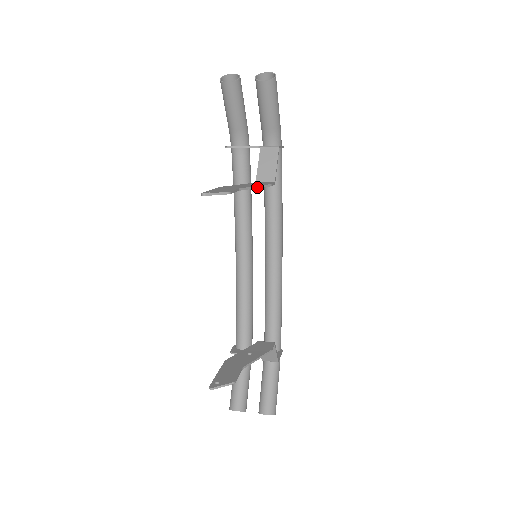
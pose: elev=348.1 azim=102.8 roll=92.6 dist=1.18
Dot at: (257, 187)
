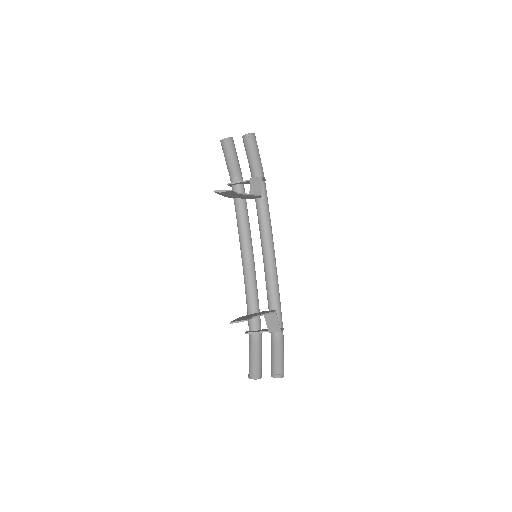
Dot at: (249, 194)
